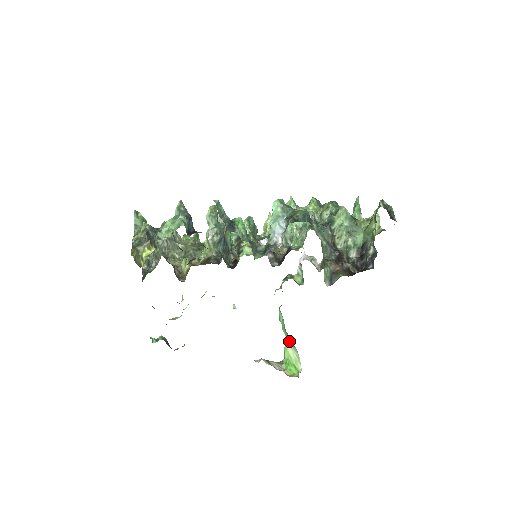
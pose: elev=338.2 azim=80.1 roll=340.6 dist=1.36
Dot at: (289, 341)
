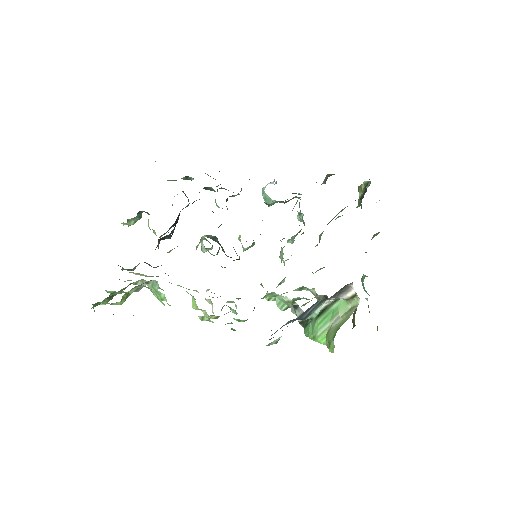
Dot at: (329, 324)
